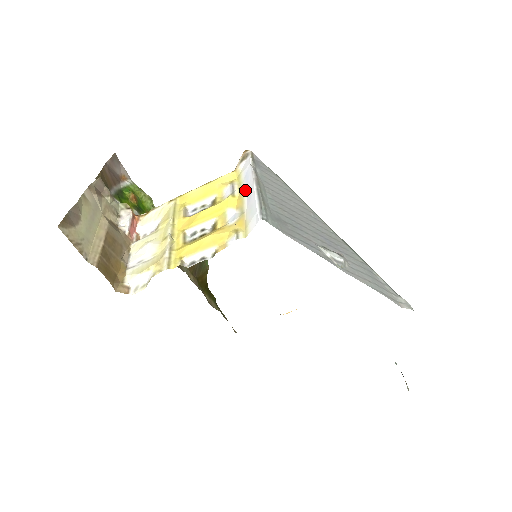
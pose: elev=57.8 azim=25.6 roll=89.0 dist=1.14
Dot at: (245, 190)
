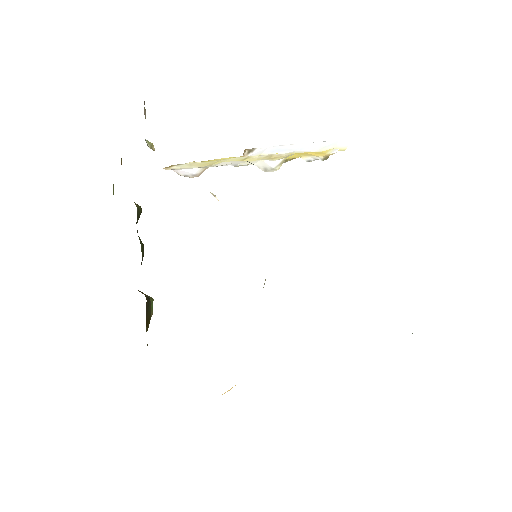
Dot at: (288, 152)
